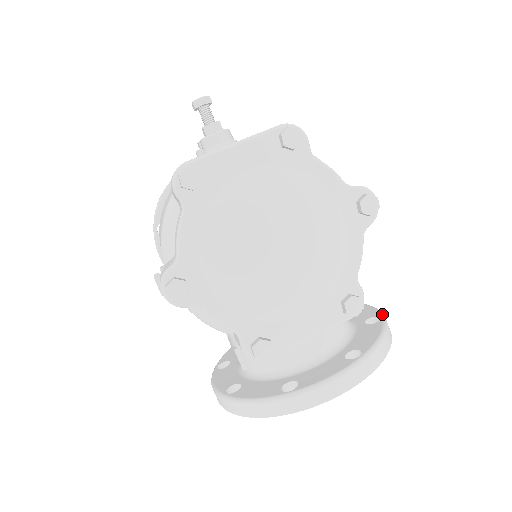
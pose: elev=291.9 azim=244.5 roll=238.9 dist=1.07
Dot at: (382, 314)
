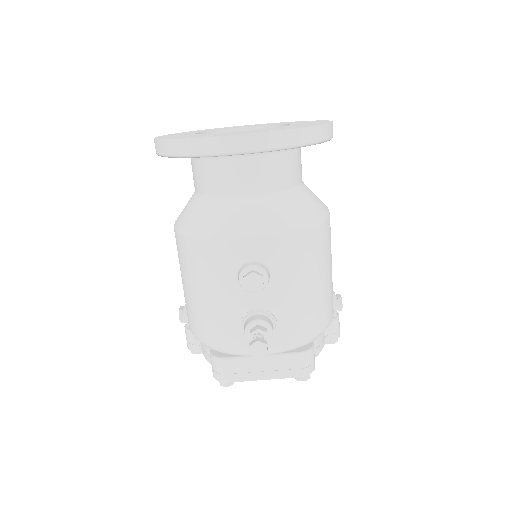
Dot at: occluded
